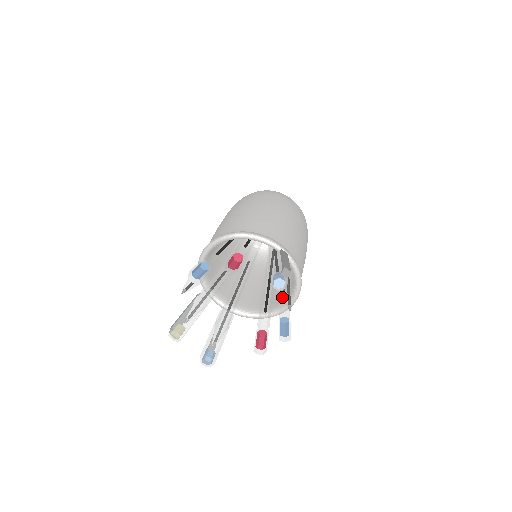
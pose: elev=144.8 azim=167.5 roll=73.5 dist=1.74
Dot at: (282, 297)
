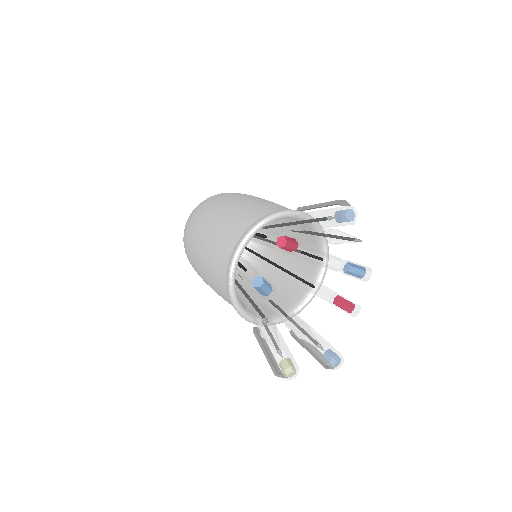
Dot at: (314, 262)
